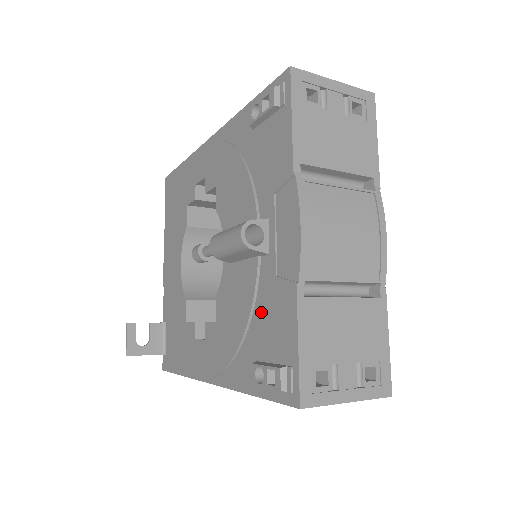
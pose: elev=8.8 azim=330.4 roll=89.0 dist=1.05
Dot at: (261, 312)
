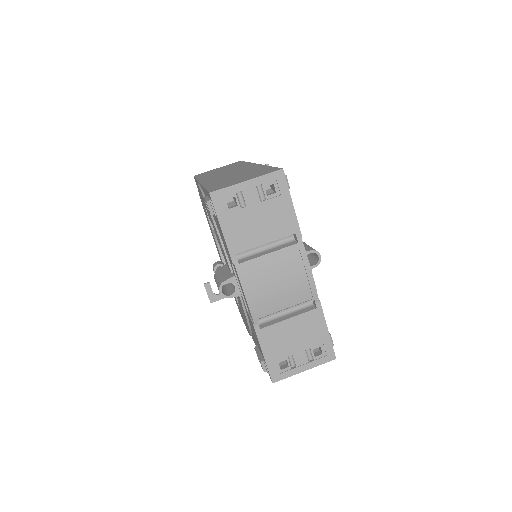
Dot at: (250, 323)
